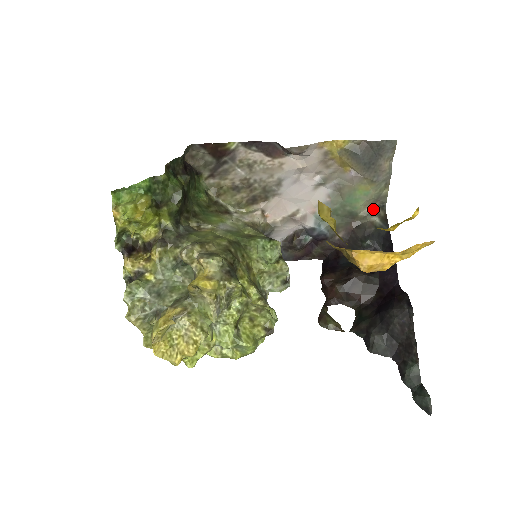
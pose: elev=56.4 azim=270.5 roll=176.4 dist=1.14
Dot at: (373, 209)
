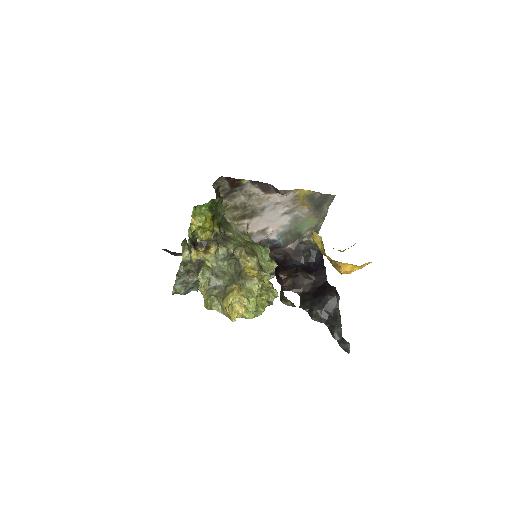
Dot at: (311, 233)
